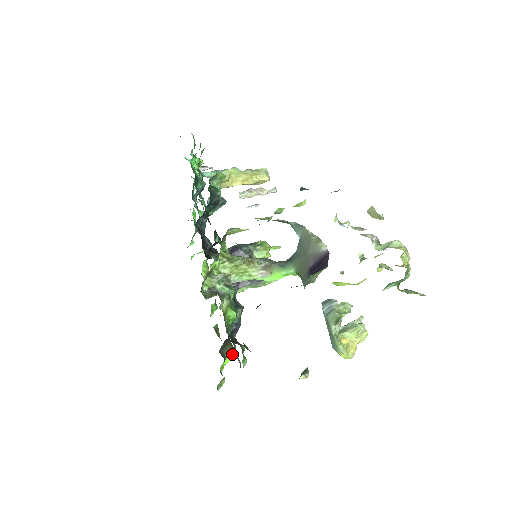
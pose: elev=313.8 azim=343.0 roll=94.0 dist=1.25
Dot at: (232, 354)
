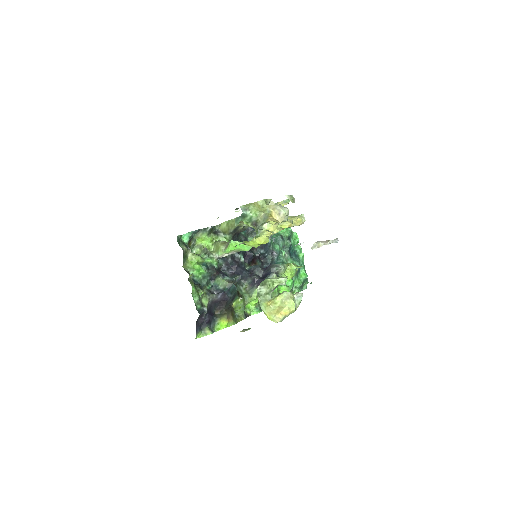
Dot at: (225, 320)
